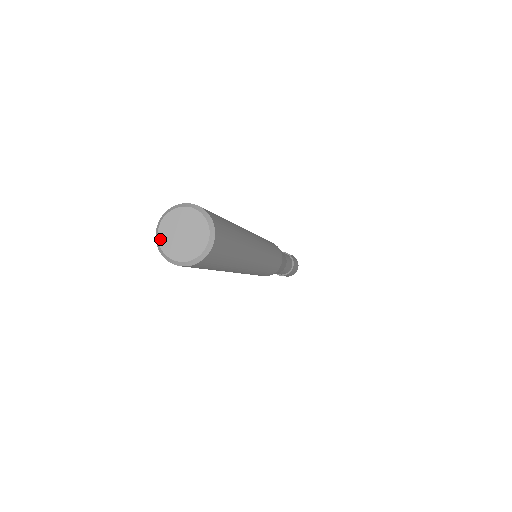
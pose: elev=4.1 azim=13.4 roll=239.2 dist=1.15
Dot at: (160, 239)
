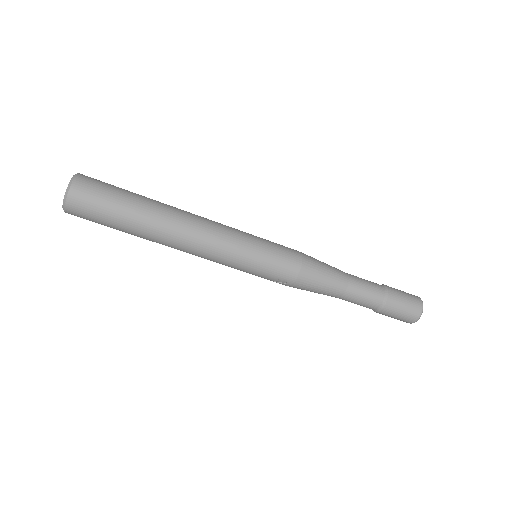
Dot at: (63, 207)
